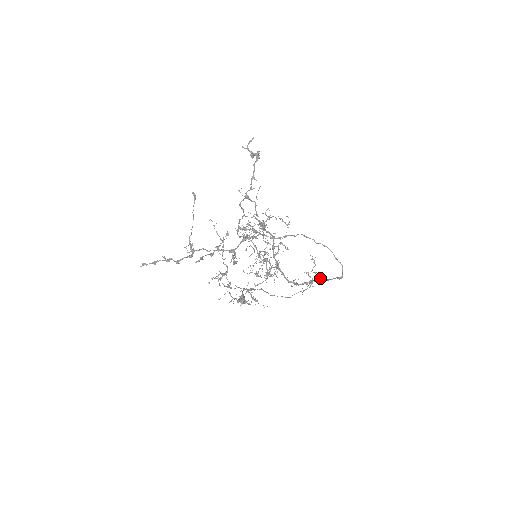
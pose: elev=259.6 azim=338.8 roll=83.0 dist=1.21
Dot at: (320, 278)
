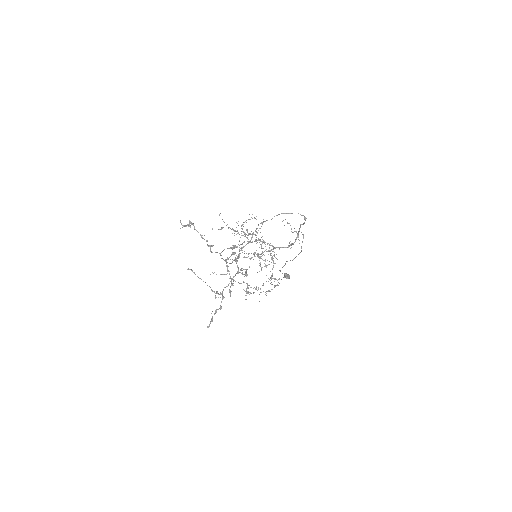
Dot at: (300, 227)
